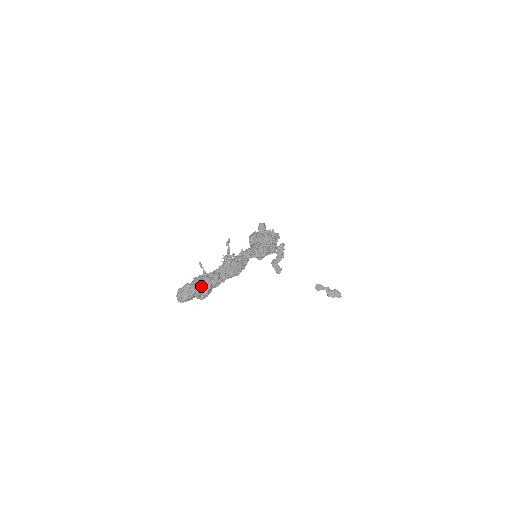
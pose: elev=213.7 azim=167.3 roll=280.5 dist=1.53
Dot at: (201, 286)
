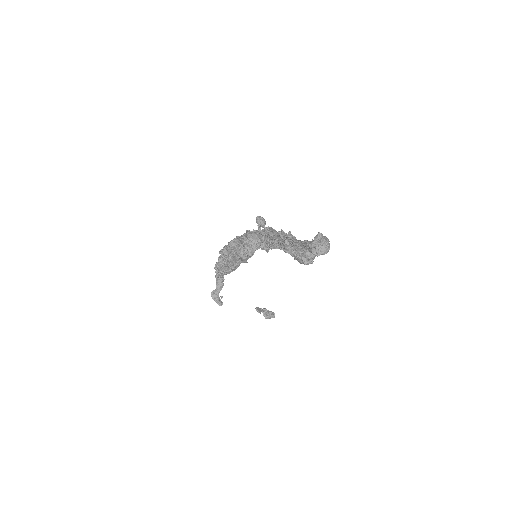
Dot at: occluded
